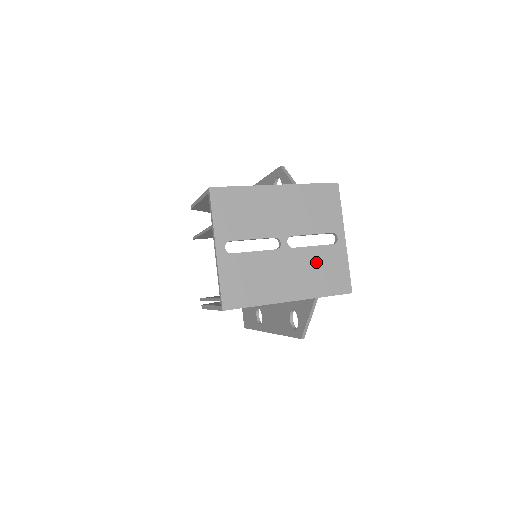
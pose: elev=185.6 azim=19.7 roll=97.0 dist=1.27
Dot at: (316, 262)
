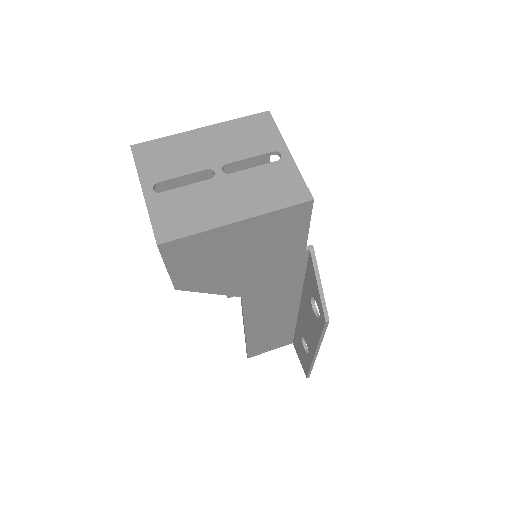
Dot at: (260, 180)
